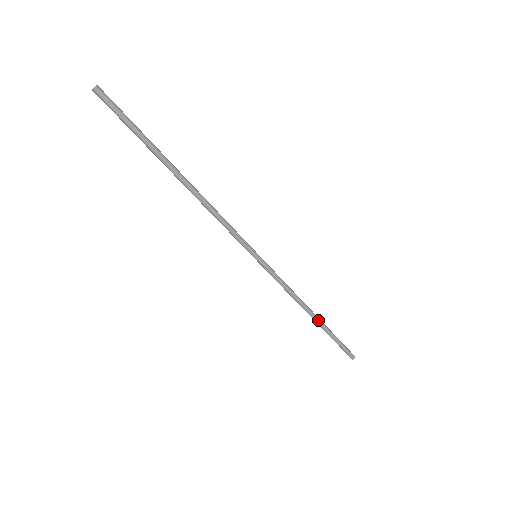
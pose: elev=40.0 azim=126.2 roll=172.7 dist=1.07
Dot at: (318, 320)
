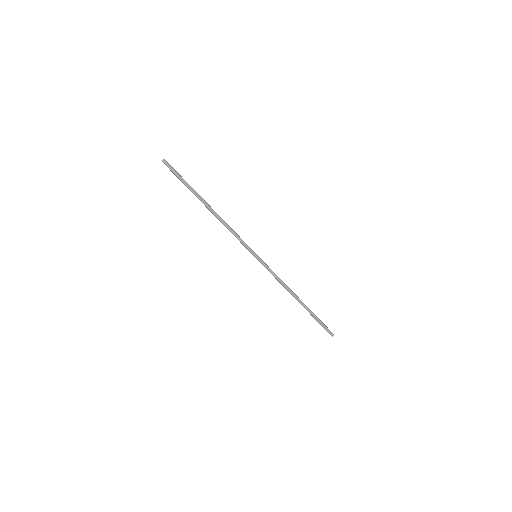
Dot at: (302, 303)
